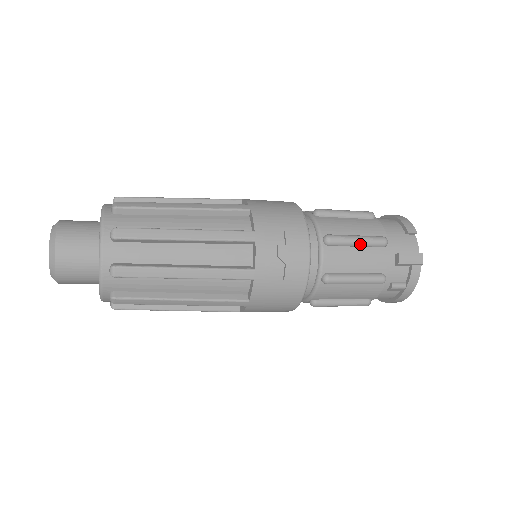
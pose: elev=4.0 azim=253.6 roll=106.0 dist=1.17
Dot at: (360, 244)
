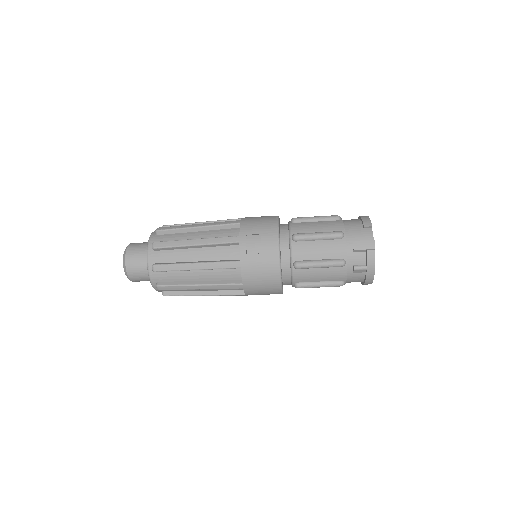
Dot at: (320, 238)
